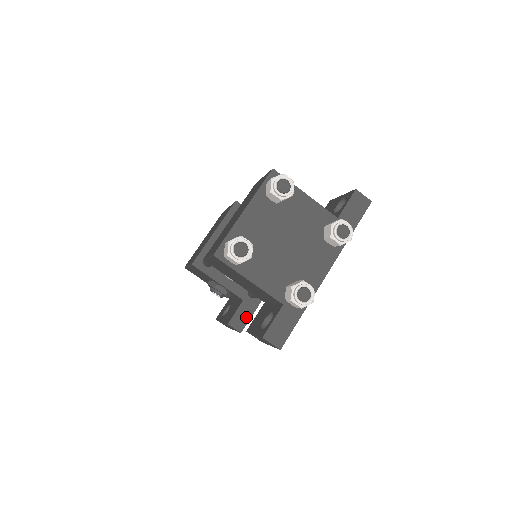
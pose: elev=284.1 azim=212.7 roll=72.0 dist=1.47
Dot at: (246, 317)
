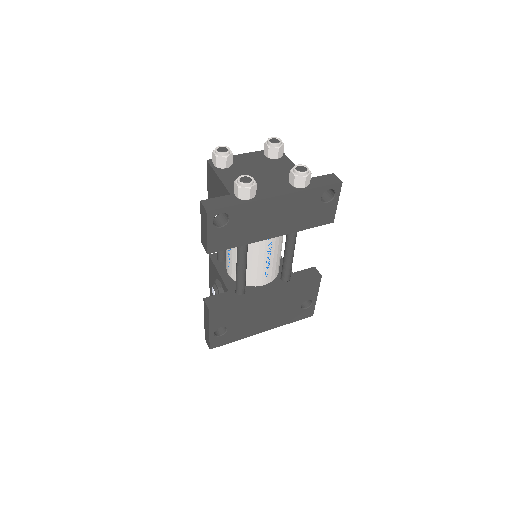
Dot at: (222, 302)
